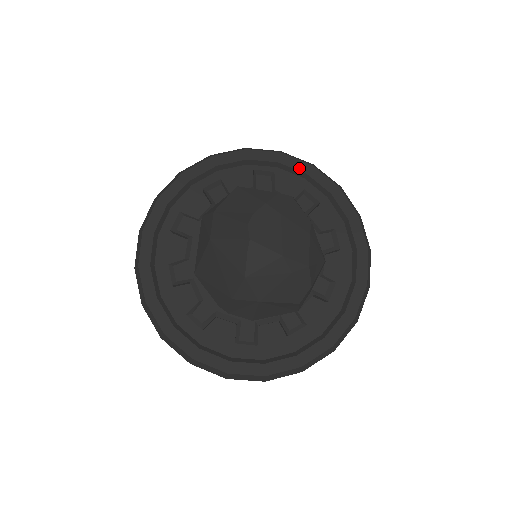
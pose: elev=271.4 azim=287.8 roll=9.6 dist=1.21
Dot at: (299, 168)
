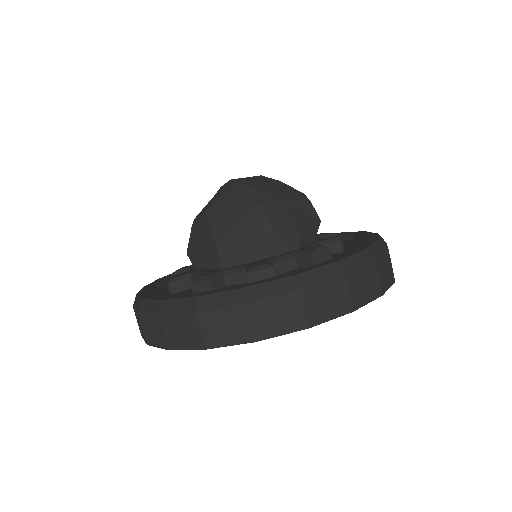
Dot at: occluded
